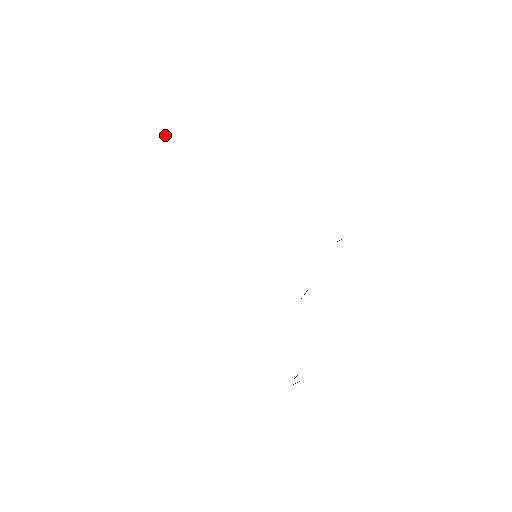
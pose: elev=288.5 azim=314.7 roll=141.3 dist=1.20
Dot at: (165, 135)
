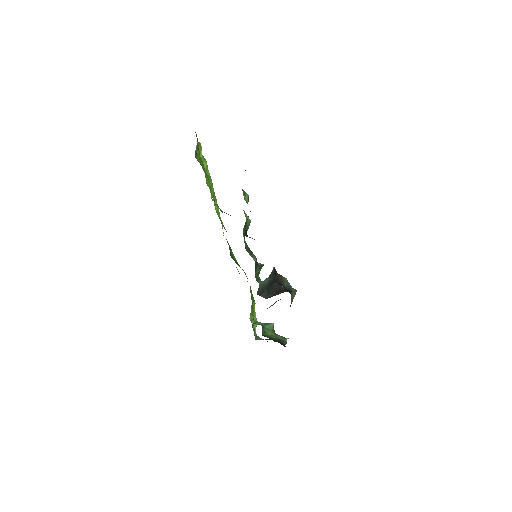
Dot at: (195, 150)
